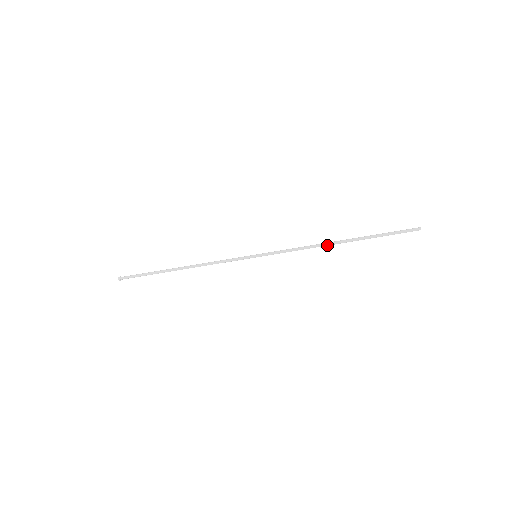
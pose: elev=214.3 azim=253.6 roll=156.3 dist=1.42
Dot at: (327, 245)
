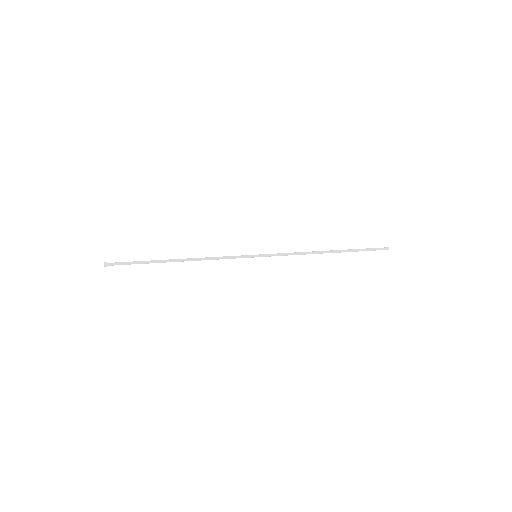
Dot at: (318, 253)
